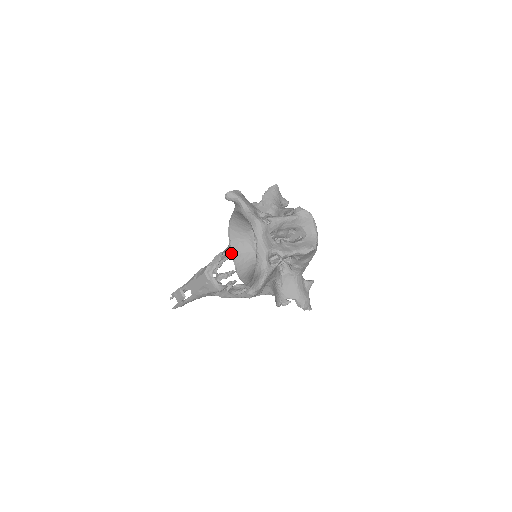
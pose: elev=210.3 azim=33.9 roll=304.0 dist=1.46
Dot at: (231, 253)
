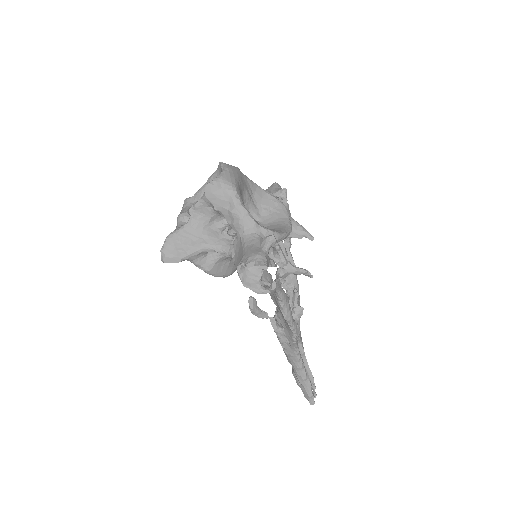
Dot at: occluded
